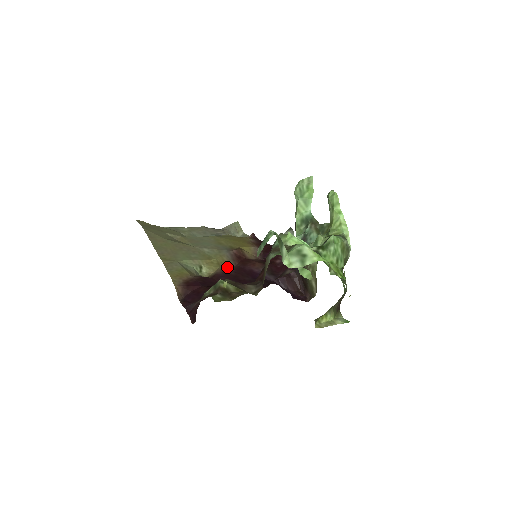
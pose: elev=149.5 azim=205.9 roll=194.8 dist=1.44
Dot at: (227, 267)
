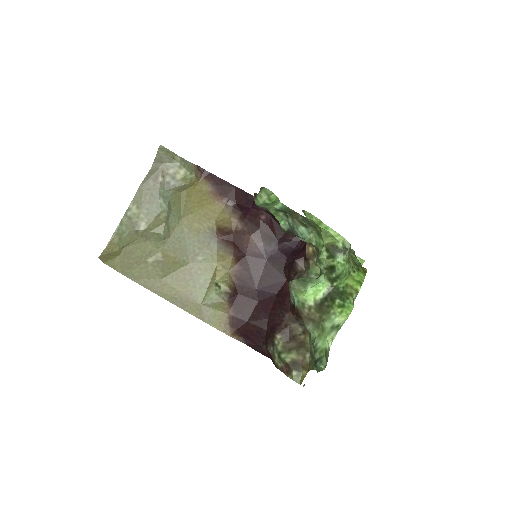
Dot at: (231, 261)
